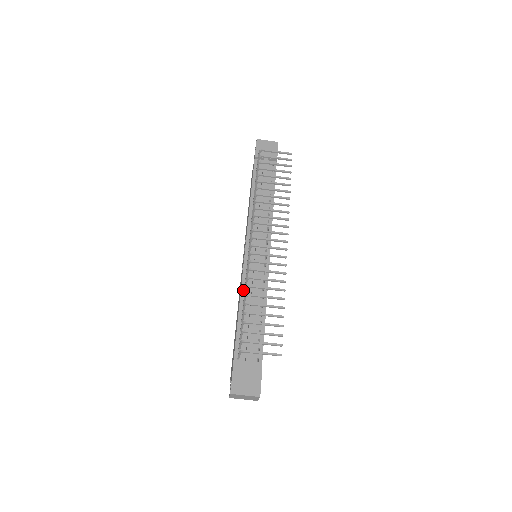
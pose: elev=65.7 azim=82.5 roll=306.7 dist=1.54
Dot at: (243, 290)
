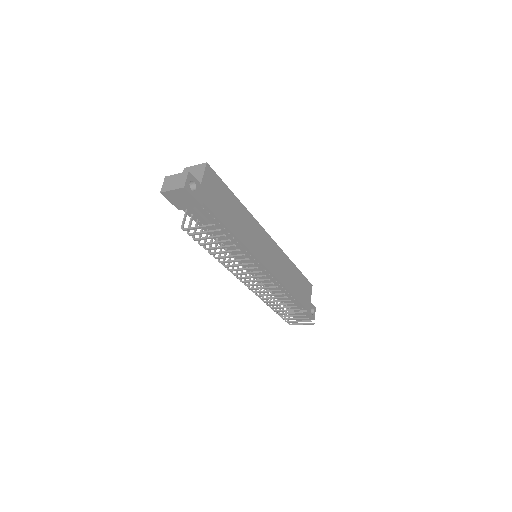
Dot at: occluded
